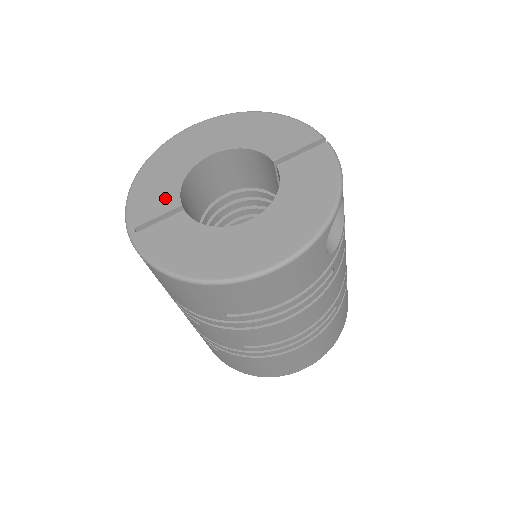
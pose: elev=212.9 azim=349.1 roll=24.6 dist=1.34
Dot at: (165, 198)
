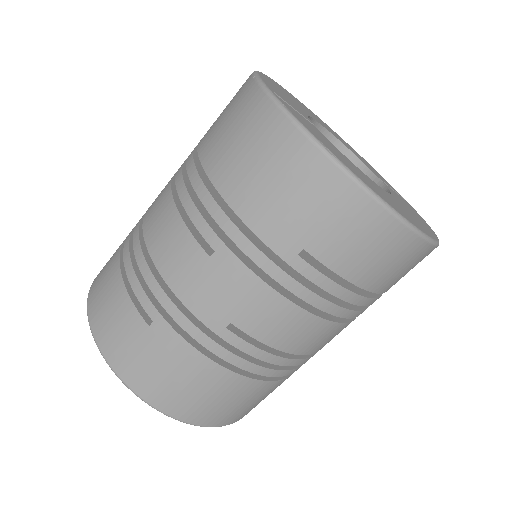
Dot at: (296, 107)
